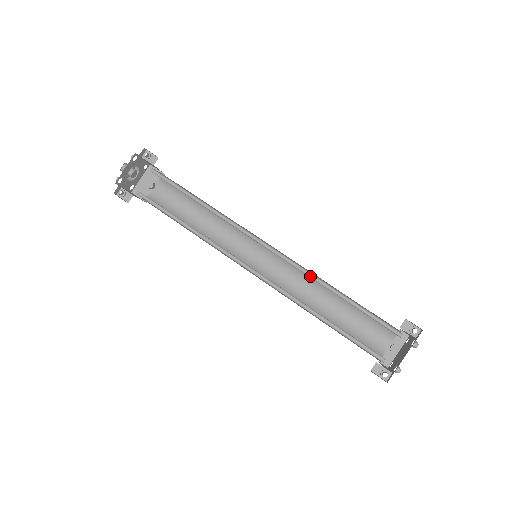
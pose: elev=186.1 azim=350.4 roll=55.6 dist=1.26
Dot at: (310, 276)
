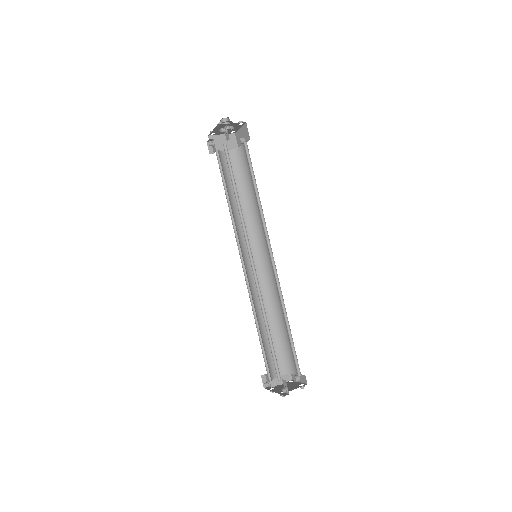
Dot at: occluded
